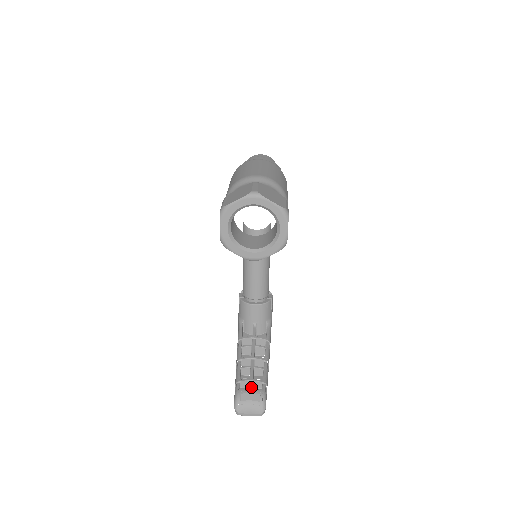
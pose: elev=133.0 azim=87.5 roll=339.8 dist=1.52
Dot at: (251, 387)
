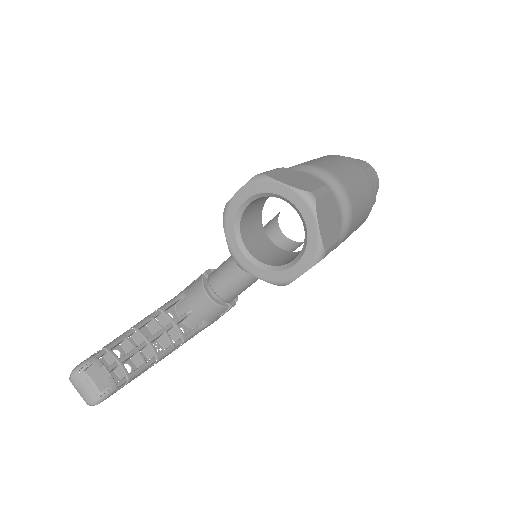
Dot at: (110, 368)
